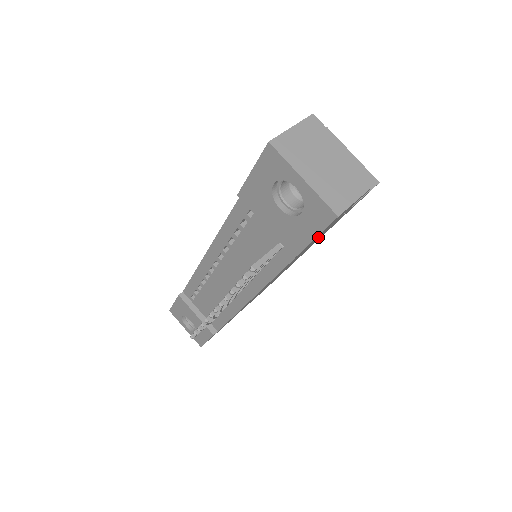
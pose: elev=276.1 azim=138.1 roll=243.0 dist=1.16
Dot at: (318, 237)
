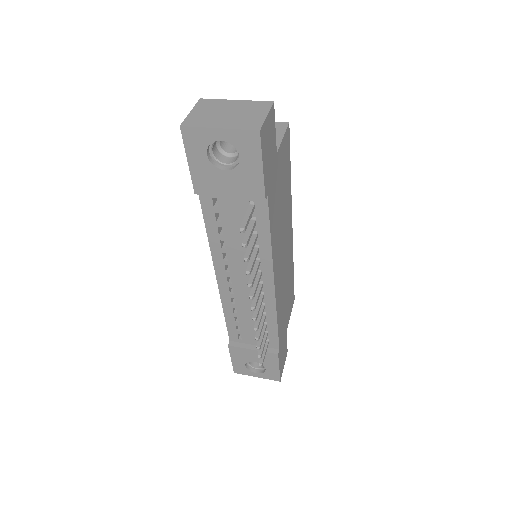
Dot at: (275, 184)
